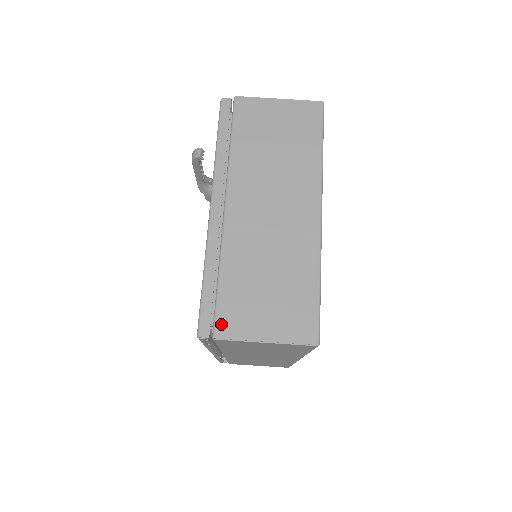
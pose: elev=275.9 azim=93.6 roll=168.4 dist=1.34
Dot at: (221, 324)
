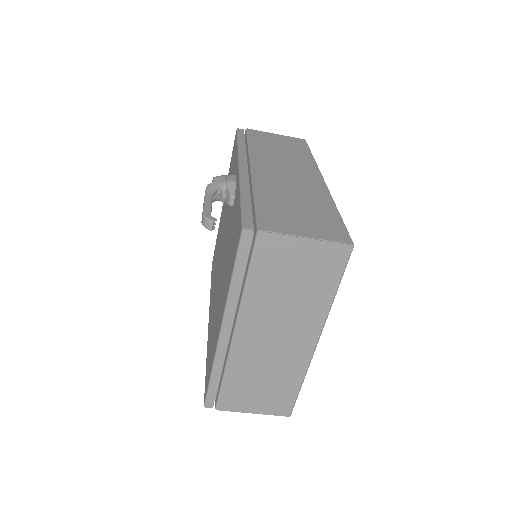
Dot at: (222, 404)
